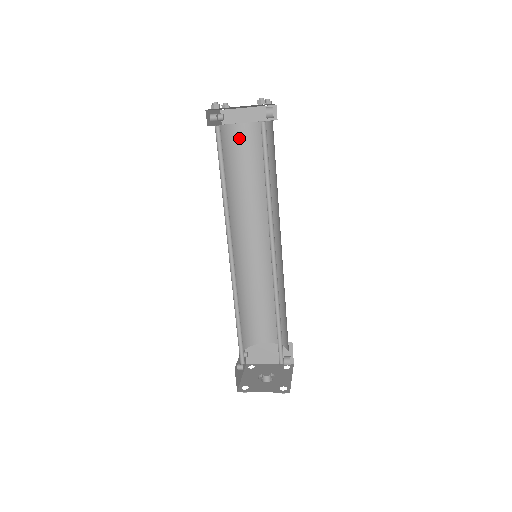
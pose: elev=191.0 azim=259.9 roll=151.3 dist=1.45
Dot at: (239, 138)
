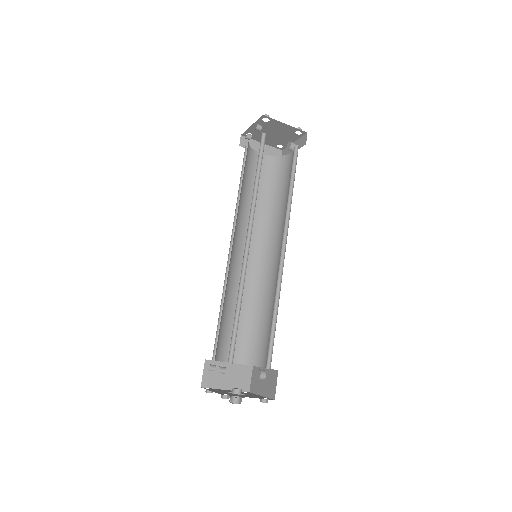
Dot at: (252, 161)
